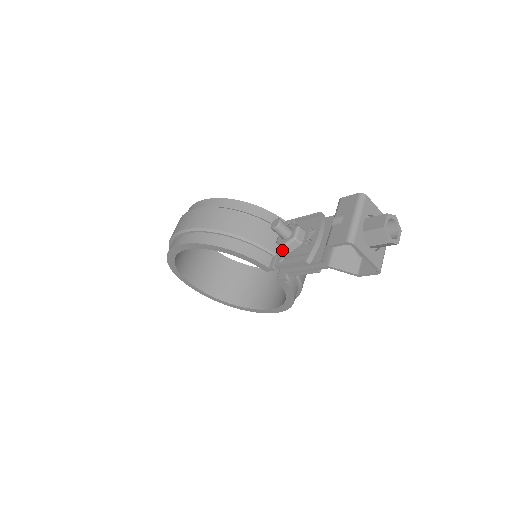
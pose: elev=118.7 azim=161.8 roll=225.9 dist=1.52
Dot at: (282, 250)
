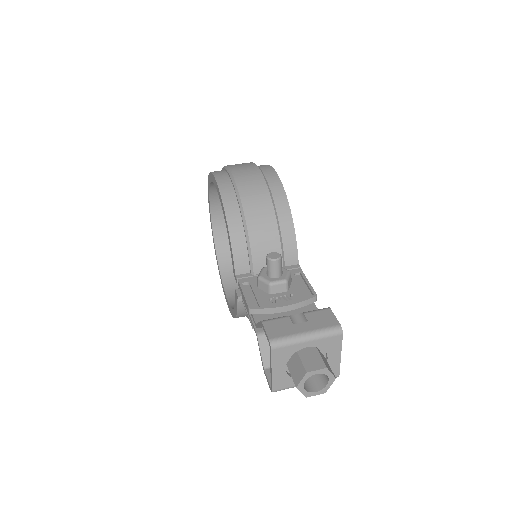
Dot at: occluded
